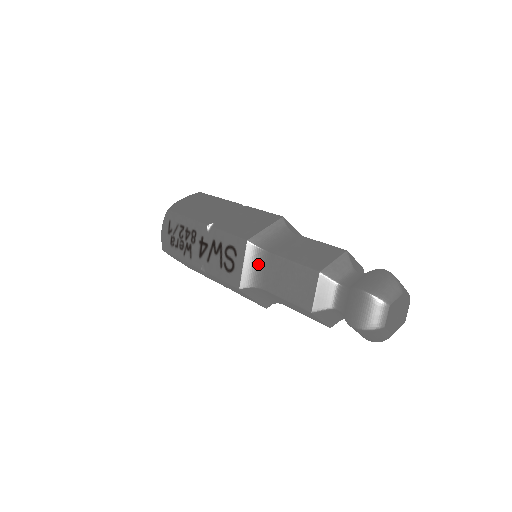
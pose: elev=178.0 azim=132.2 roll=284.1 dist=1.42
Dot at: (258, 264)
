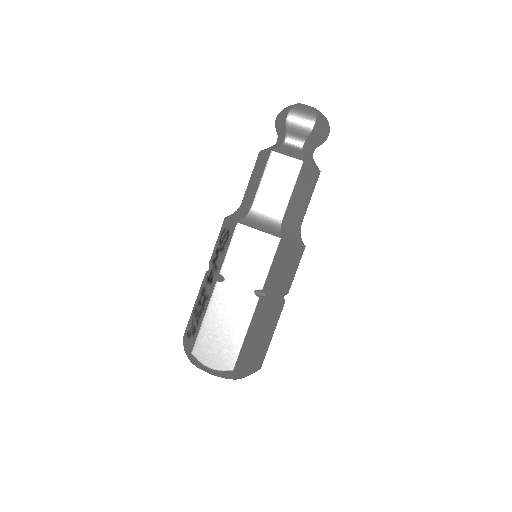
Dot at: (240, 212)
